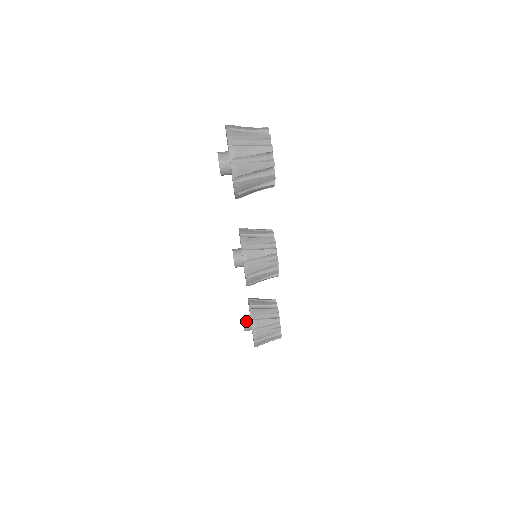
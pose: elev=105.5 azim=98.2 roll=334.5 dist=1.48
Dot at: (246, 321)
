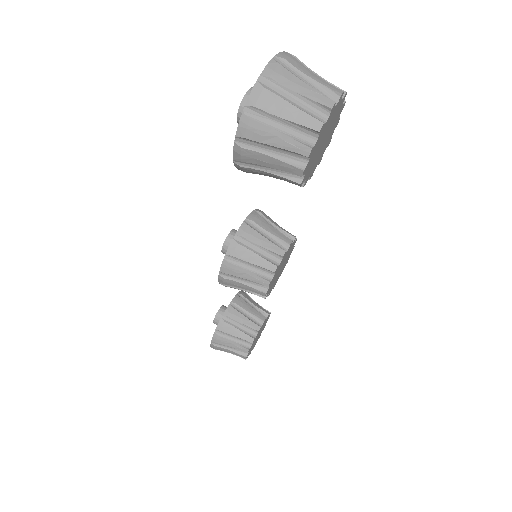
Dot at: (220, 314)
